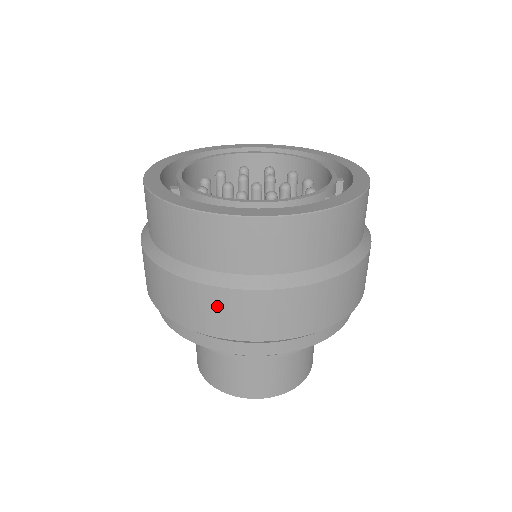
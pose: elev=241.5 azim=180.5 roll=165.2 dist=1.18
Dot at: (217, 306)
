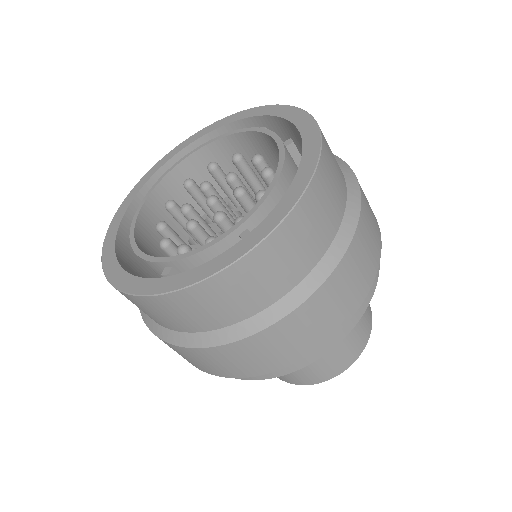
Dot at: (321, 310)
